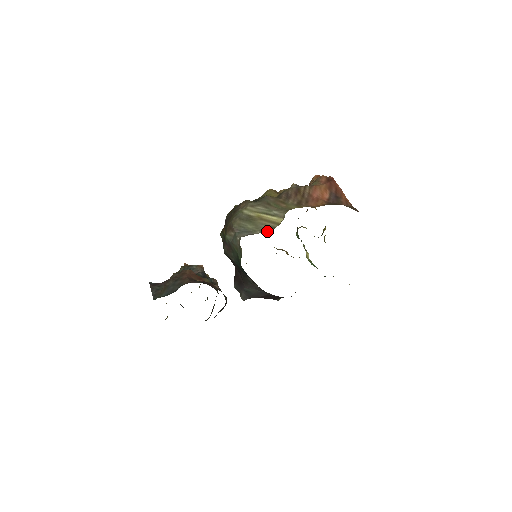
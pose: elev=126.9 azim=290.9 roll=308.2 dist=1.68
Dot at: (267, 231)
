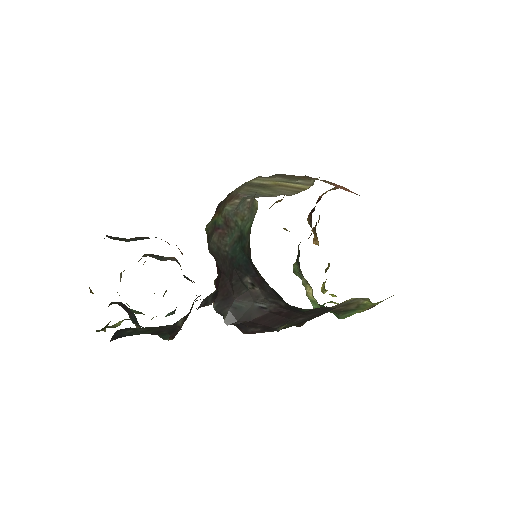
Dot at: (291, 194)
